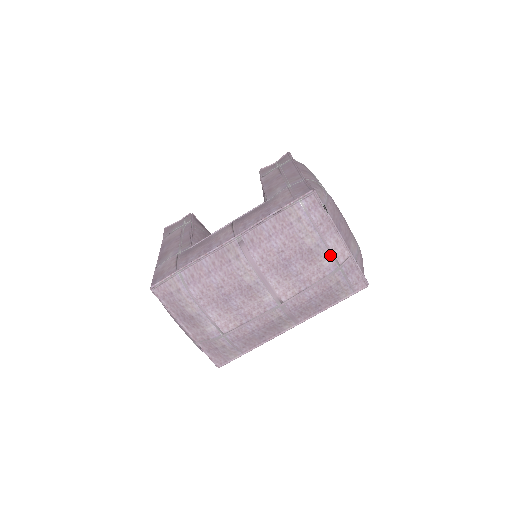
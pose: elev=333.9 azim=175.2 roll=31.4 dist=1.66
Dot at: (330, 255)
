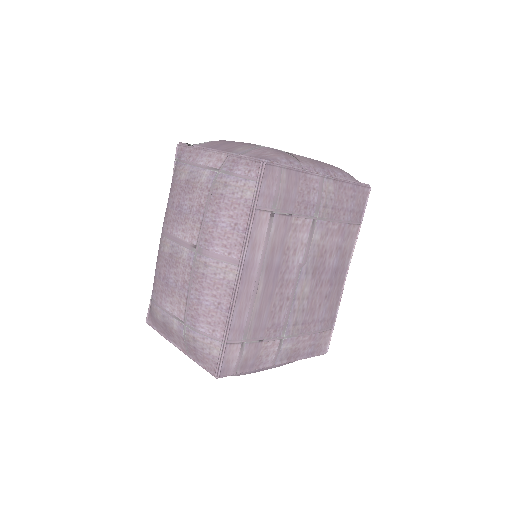
Dot at: (205, 170)
